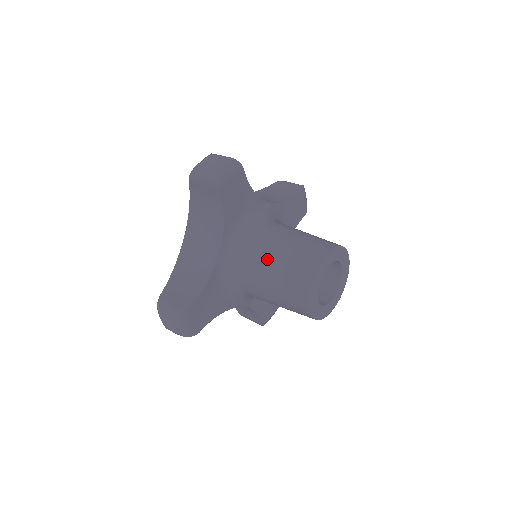
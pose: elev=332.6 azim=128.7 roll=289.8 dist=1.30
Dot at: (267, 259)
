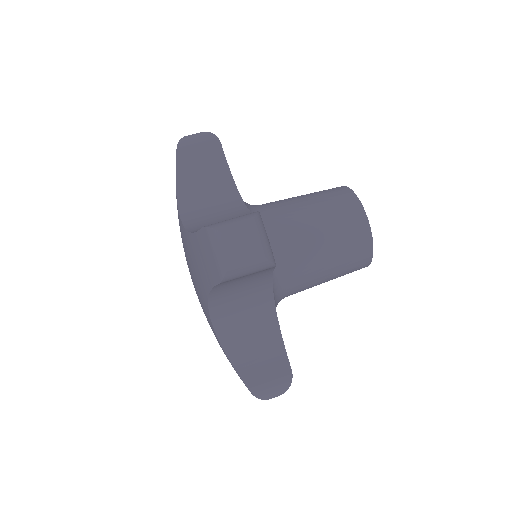
Dot at: (316, 265)
